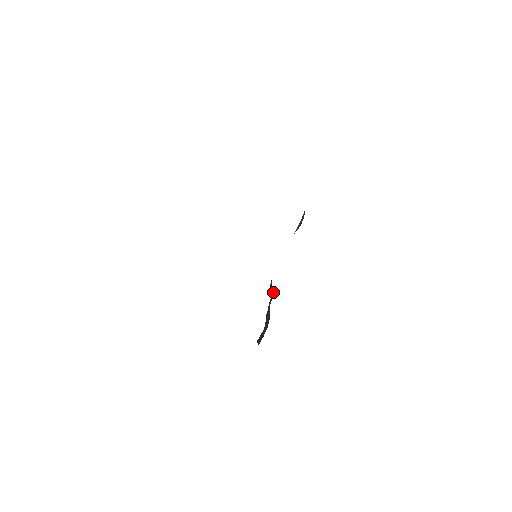
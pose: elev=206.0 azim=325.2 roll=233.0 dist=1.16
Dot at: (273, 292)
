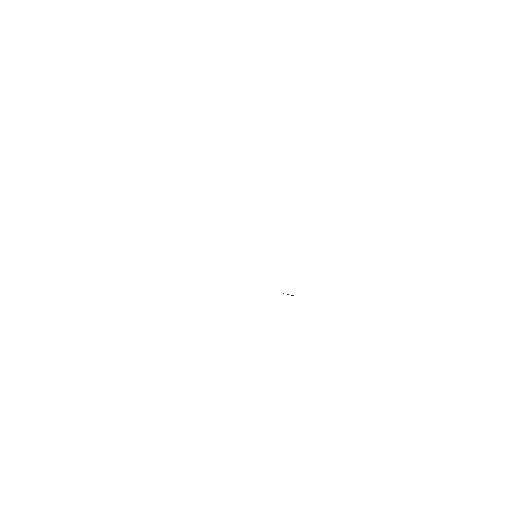
Dot at: occluded
